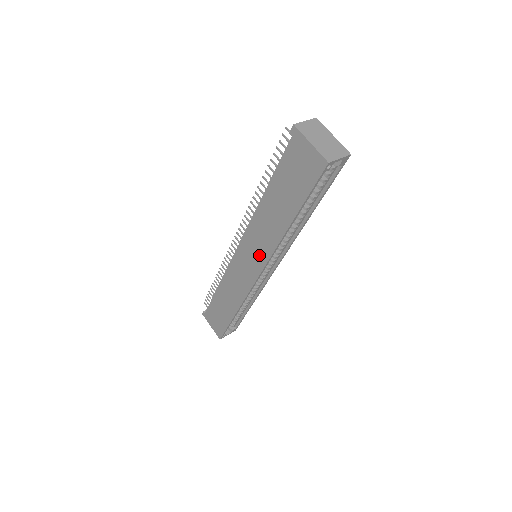
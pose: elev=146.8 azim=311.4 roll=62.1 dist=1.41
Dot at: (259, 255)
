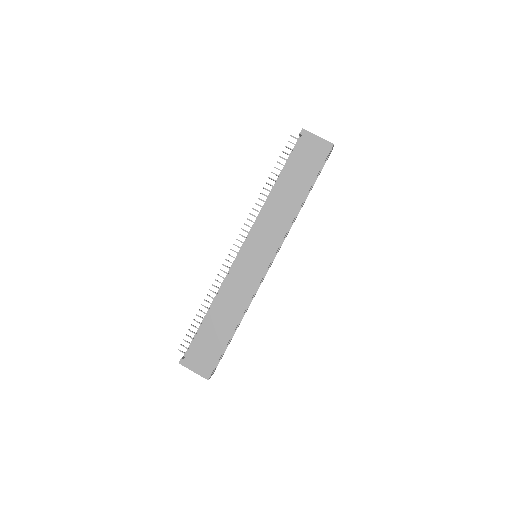
Dot at: (270, 243)
